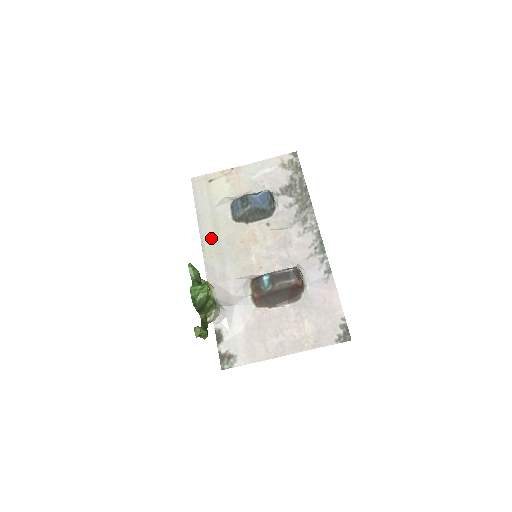
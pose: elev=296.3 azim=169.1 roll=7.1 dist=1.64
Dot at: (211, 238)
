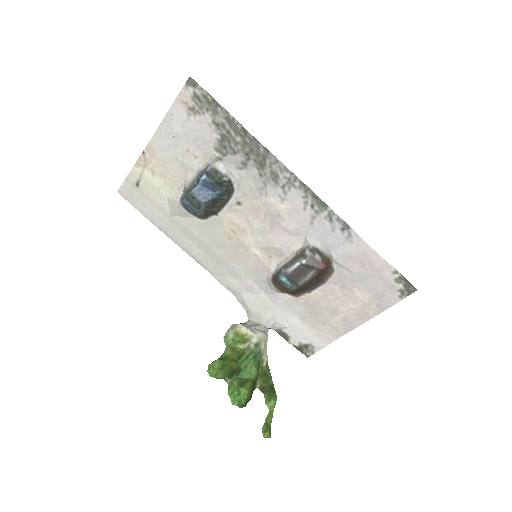
Dot at: (197, 250)
